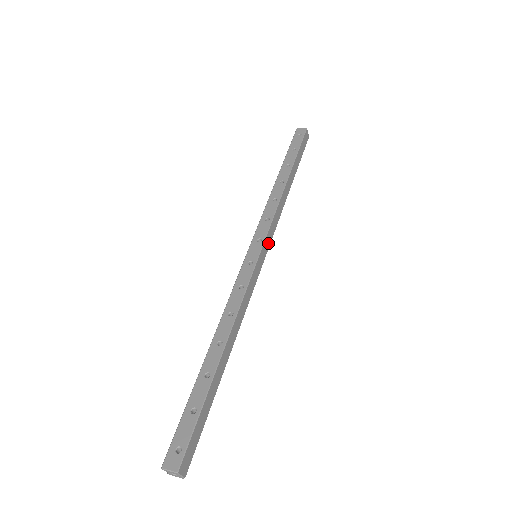
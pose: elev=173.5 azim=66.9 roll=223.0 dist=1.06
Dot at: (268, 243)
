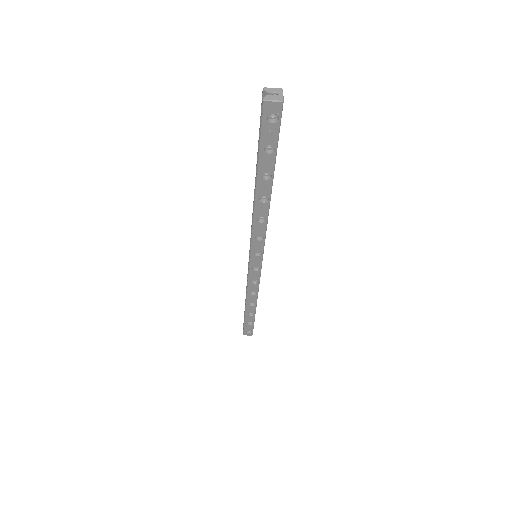
Dot at: occluded
